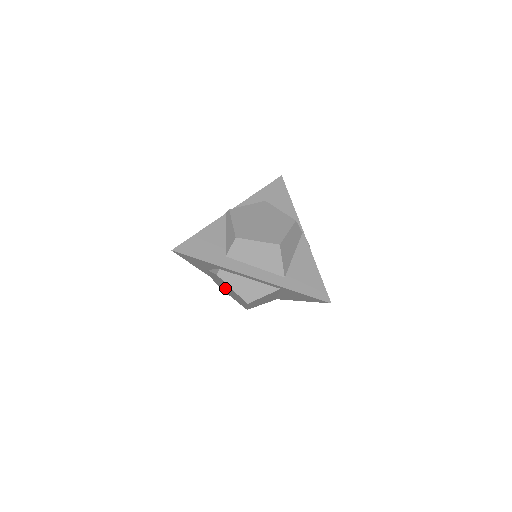
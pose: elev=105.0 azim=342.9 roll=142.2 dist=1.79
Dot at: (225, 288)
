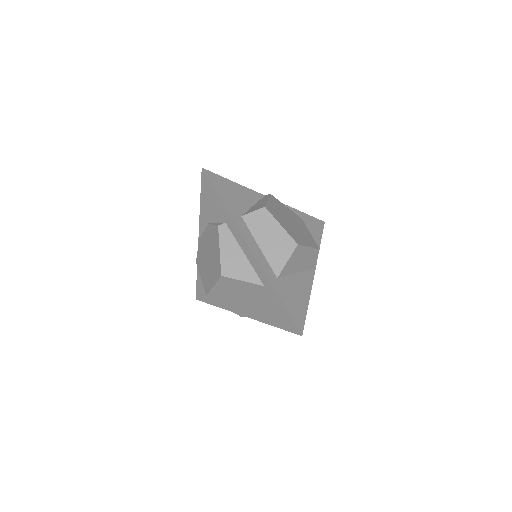
Dot at: (207, 256)
